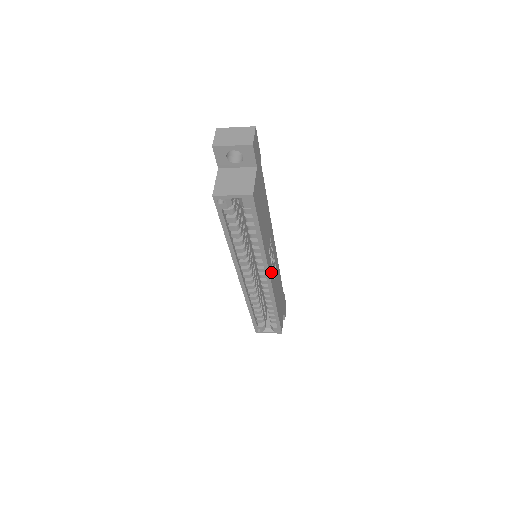
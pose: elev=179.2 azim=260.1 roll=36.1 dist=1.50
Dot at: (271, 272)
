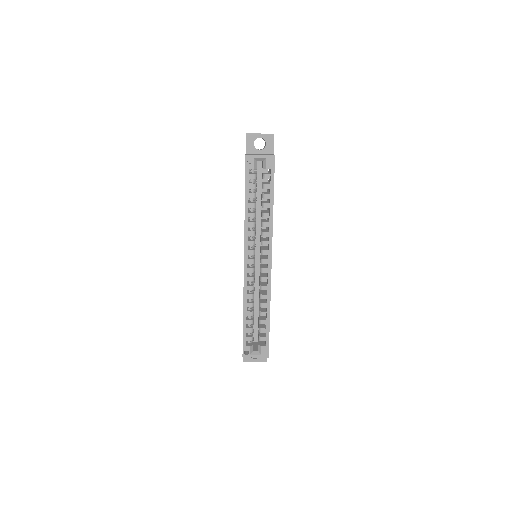
Dot at: occluded
